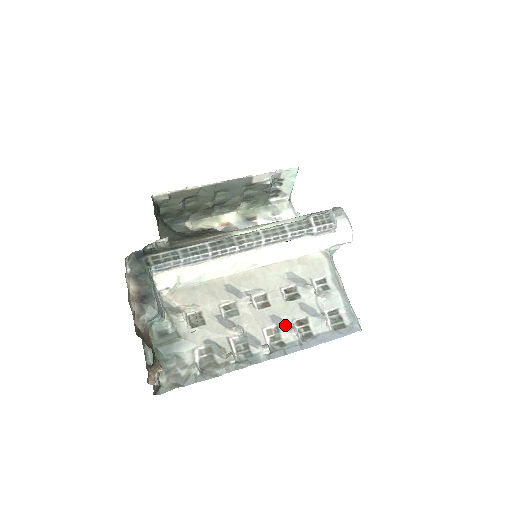
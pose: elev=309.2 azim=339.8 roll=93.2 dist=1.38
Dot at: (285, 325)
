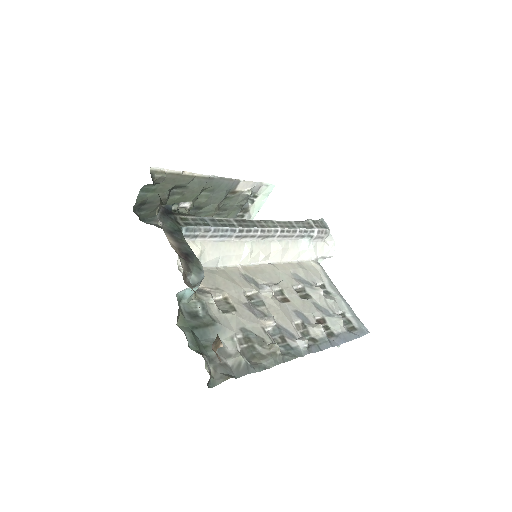
Dot at: (309, 321)
